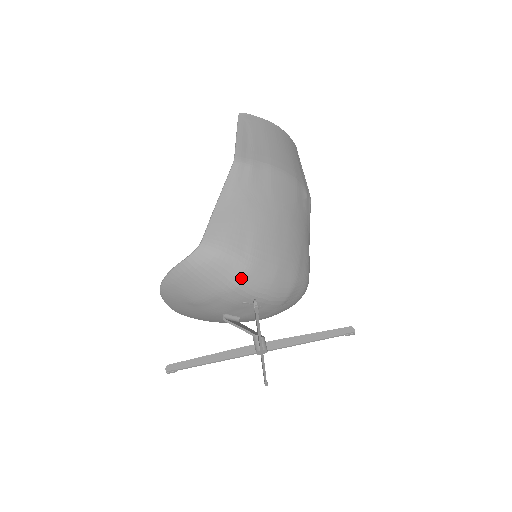
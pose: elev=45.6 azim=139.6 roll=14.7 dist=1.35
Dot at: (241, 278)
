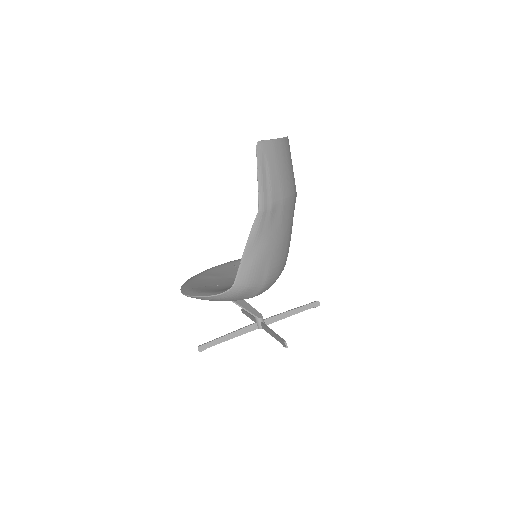
Dot at: (256, 294)
